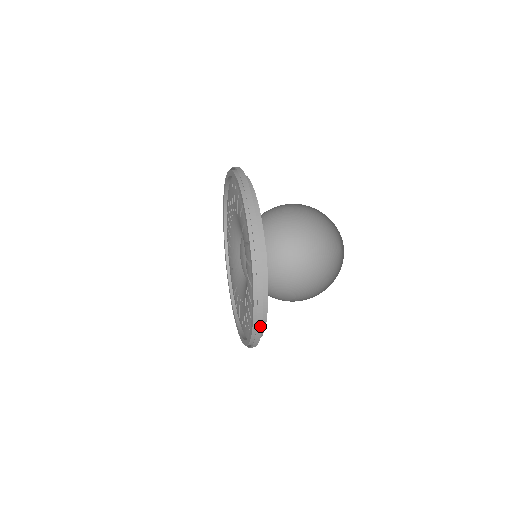
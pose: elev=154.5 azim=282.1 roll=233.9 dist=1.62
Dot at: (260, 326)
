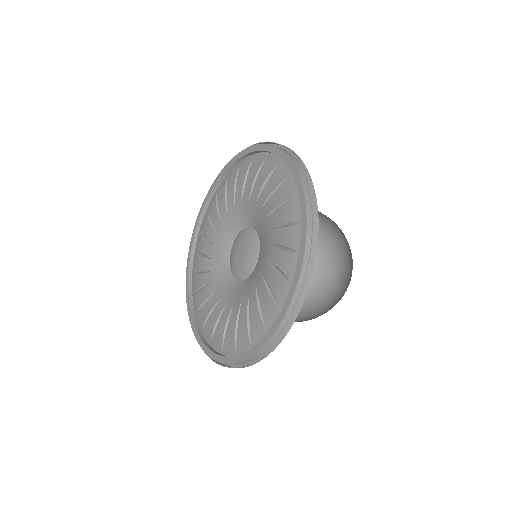
Dot at: (314, 197)
